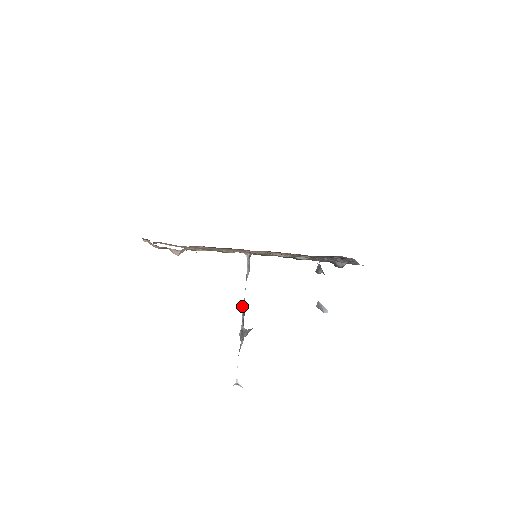
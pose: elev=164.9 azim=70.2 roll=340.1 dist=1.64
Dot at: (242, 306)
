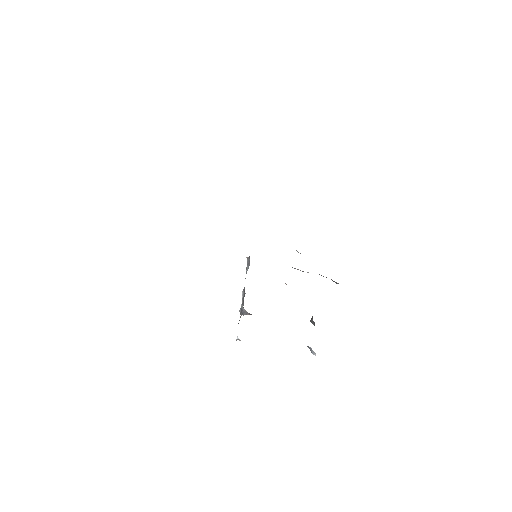
Dot at: (242, 294)
